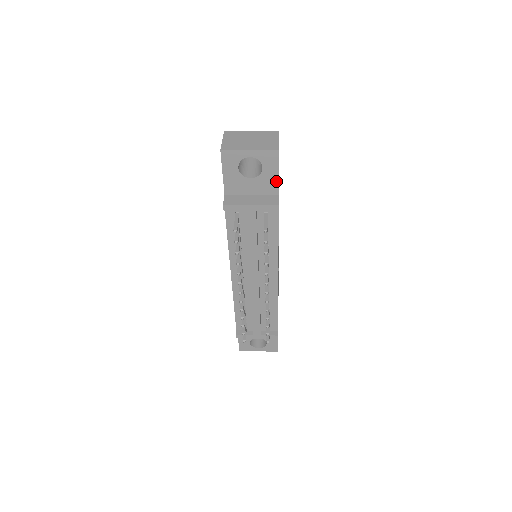
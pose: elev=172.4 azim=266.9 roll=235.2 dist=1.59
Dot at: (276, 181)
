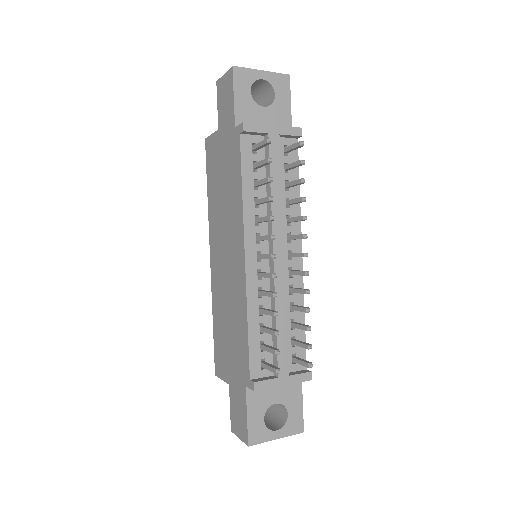
Dot at: (289, 114)
